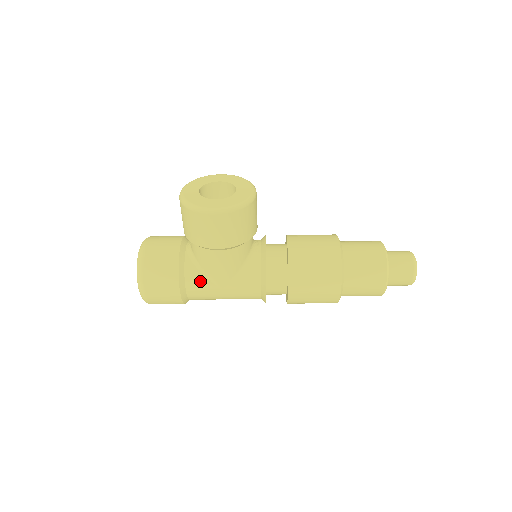
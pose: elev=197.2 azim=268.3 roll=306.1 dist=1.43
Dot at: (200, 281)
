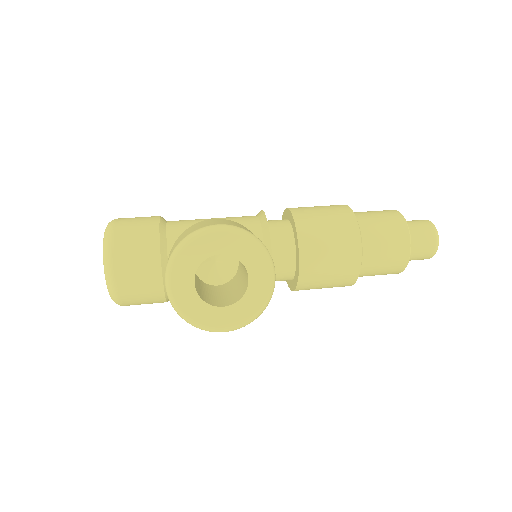
Dot at: occluded
